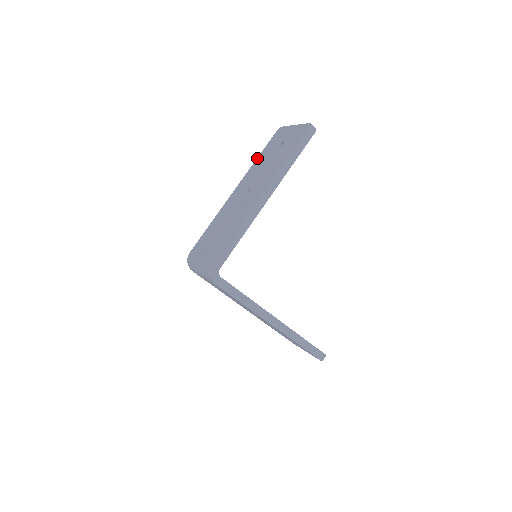
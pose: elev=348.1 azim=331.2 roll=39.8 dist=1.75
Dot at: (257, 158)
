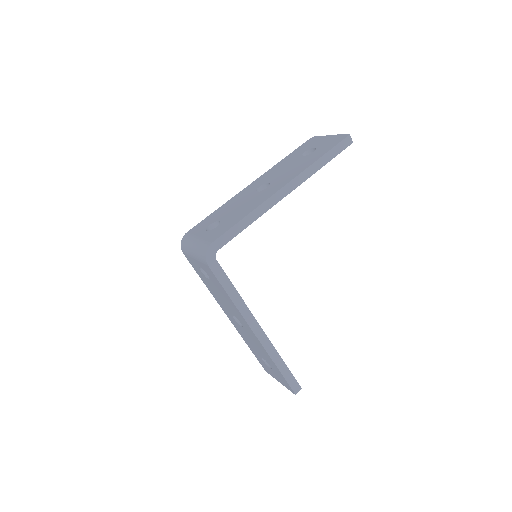
Dot at: (282, 159)
